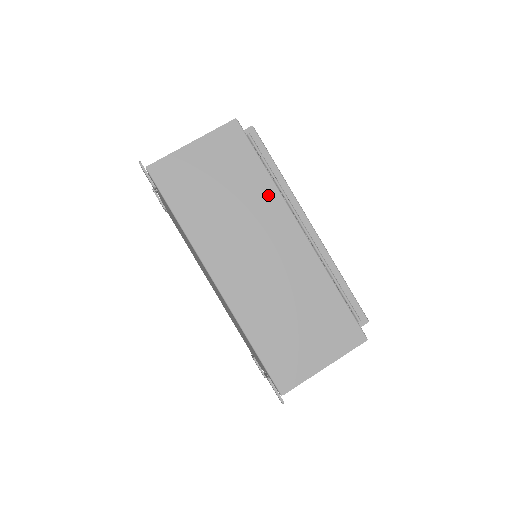
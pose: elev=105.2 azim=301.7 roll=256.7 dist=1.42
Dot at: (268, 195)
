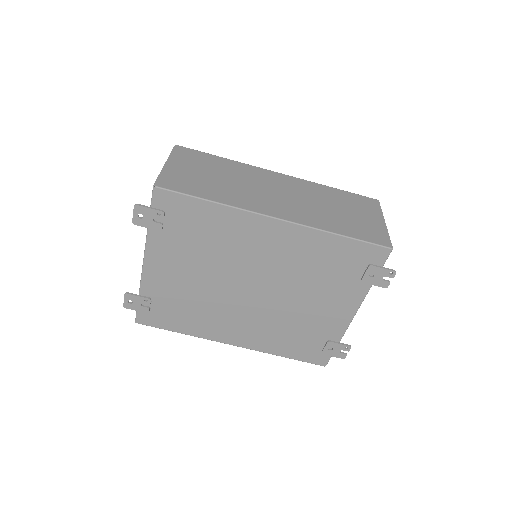
Dot at: (241, 167)
